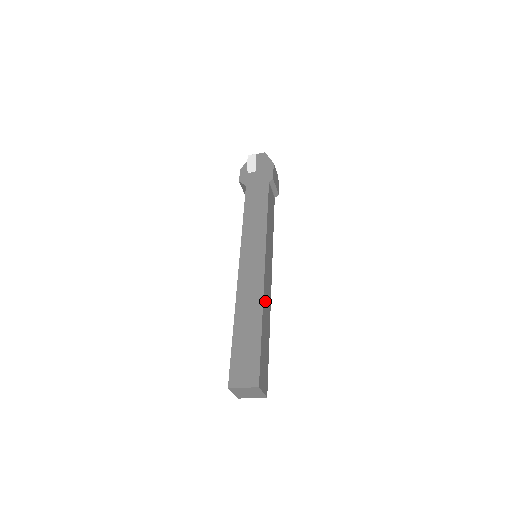
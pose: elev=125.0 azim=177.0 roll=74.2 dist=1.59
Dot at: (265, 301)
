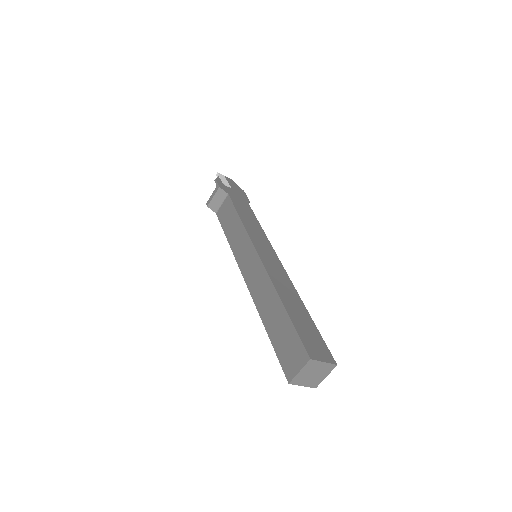
Dot at: occluded
